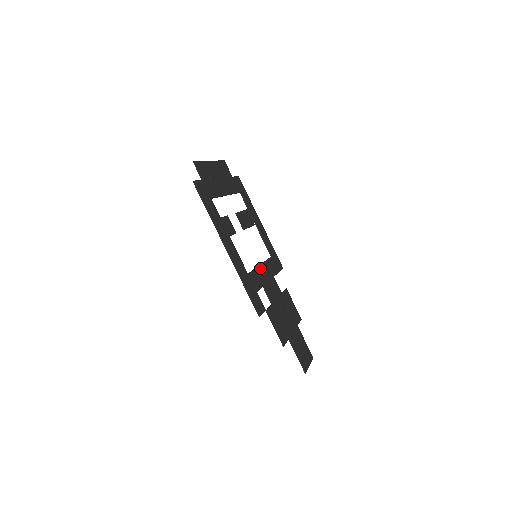
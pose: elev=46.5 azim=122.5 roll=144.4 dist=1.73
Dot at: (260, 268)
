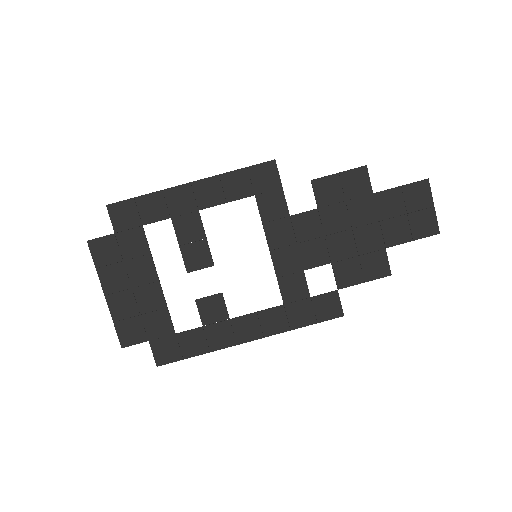
Dot at: (275, 257)
